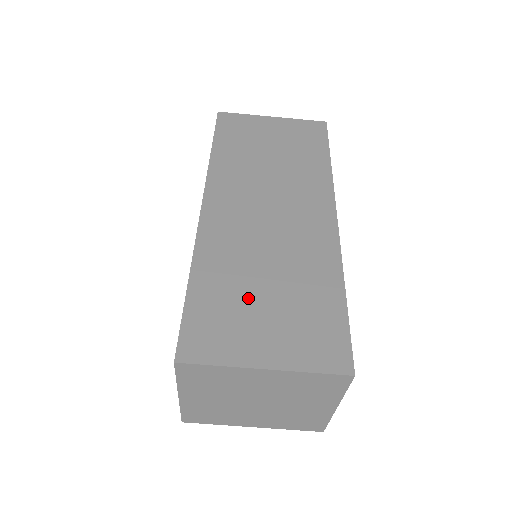
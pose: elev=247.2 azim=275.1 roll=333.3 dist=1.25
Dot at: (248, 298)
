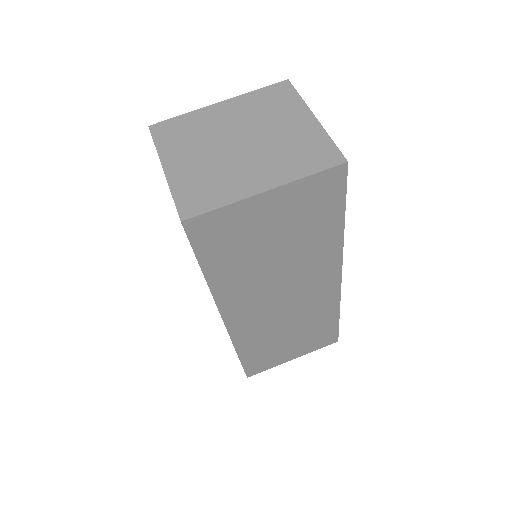
Dot at: occluded
